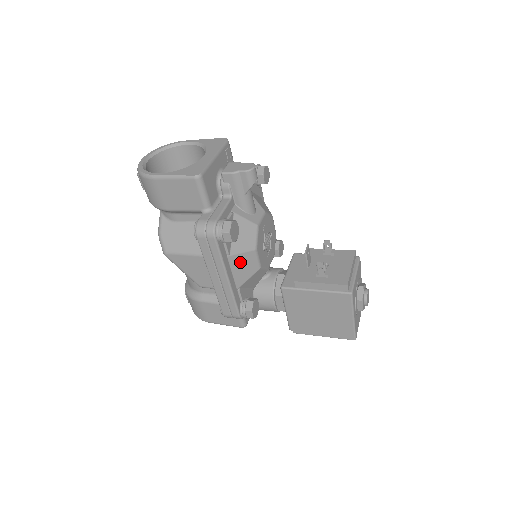
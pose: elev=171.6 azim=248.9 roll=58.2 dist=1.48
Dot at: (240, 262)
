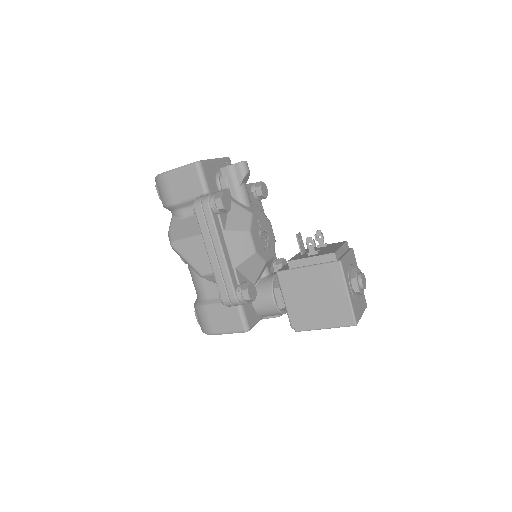
Dot at: (235, 240)
